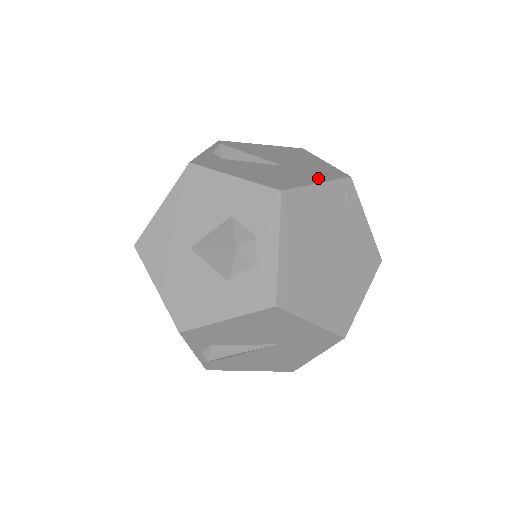
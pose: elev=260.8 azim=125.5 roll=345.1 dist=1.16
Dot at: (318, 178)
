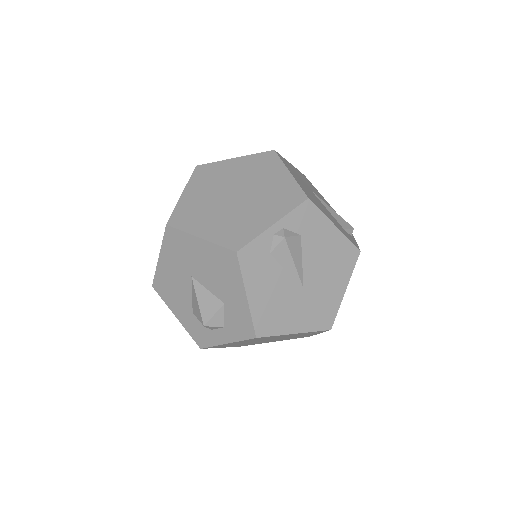
Dot at: (304, 325)
